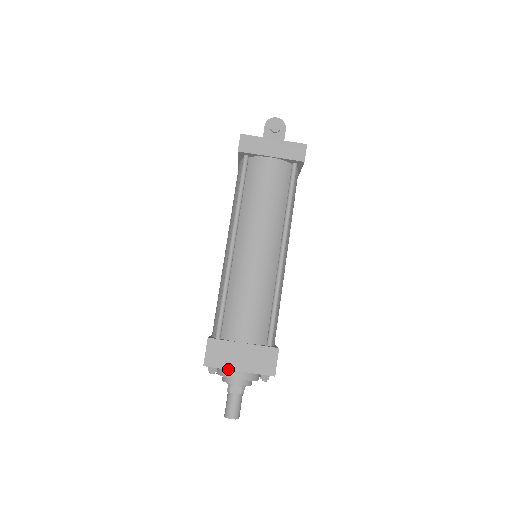
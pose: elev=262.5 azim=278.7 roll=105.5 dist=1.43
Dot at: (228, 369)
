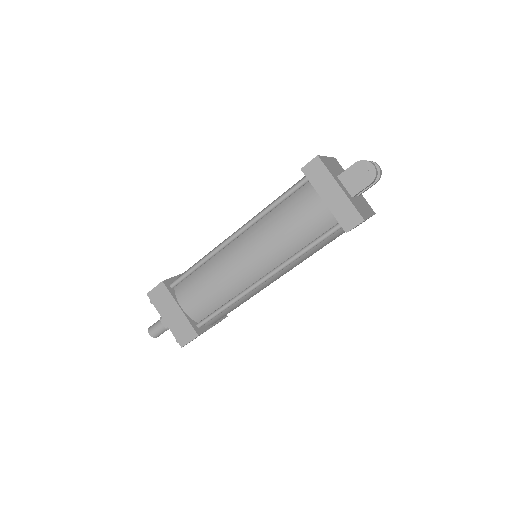
Dot at: (159, 312)
